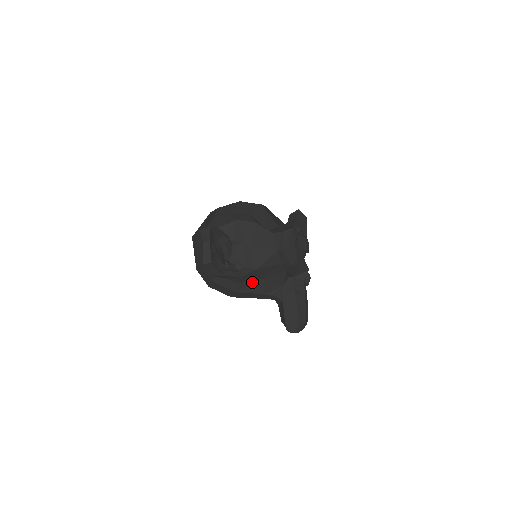
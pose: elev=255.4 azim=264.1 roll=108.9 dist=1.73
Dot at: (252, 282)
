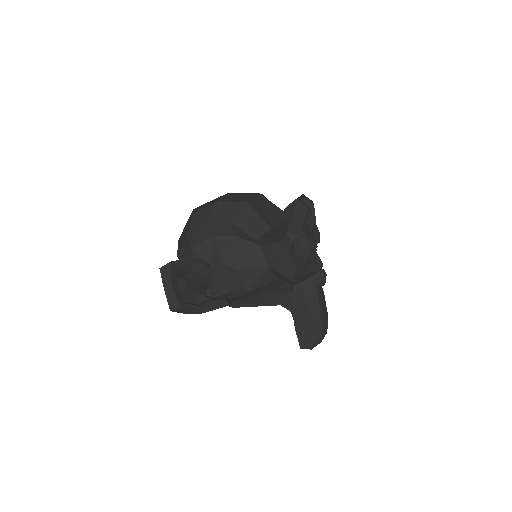
Dot at: (250, 297)
